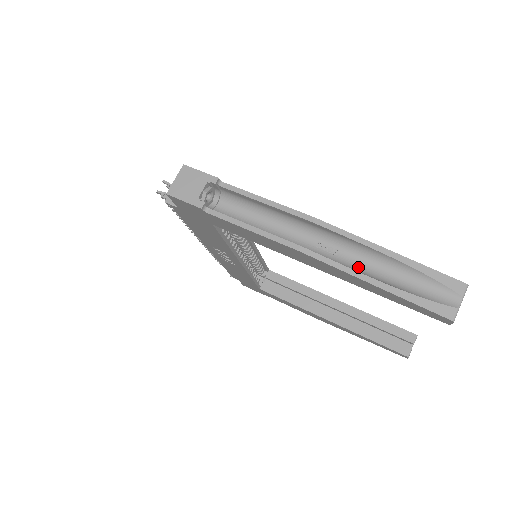
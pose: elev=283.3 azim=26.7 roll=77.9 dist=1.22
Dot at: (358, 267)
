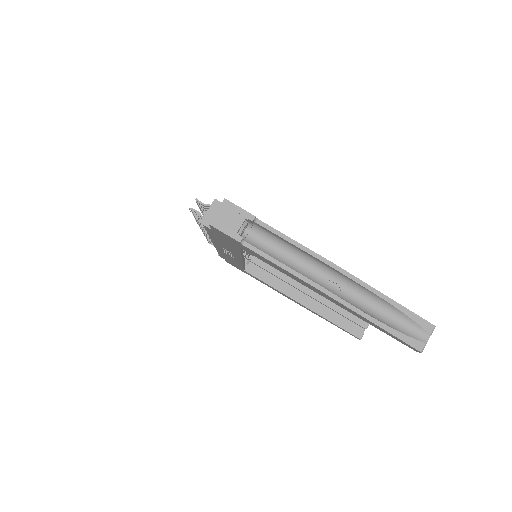
Dot at: (359, 304)
